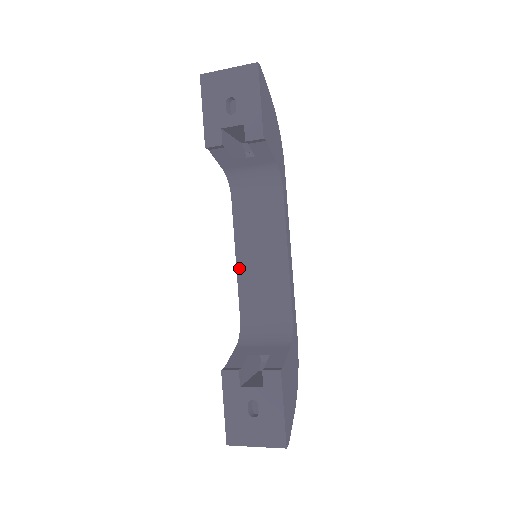
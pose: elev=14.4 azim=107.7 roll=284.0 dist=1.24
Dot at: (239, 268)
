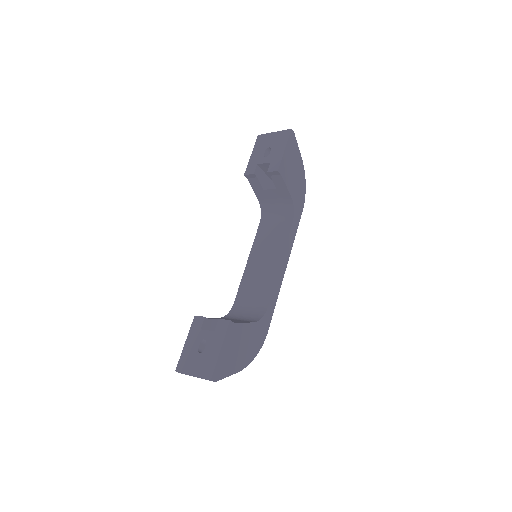
Dot at: (246, 269)
